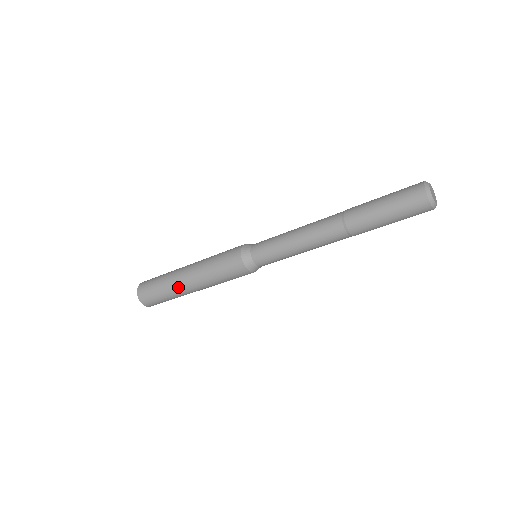
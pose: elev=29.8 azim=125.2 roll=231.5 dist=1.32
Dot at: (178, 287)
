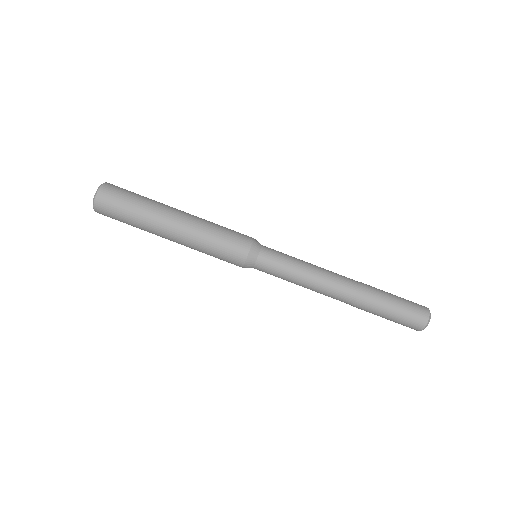
Dot at: (164, 208)
